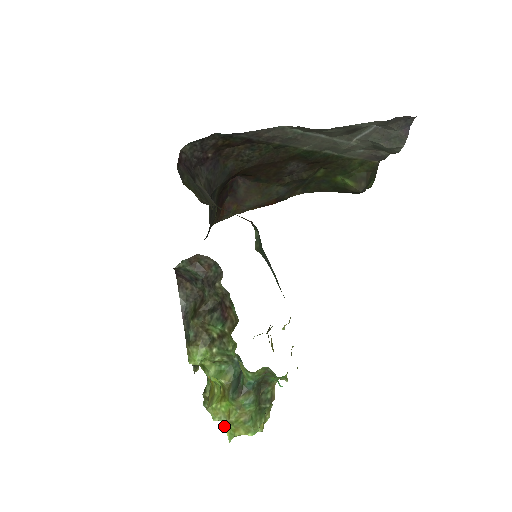
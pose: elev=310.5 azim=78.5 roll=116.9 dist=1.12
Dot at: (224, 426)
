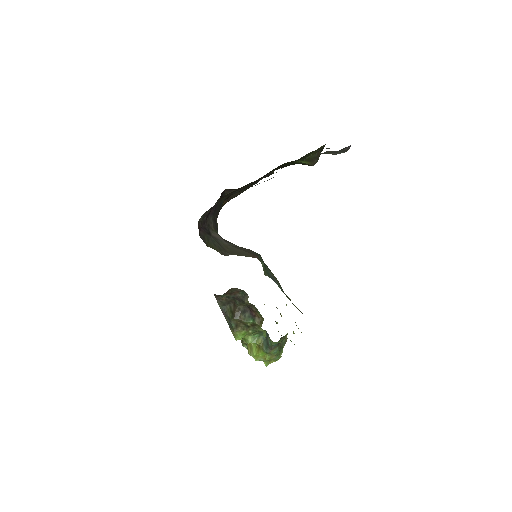
Dot at: occluded
